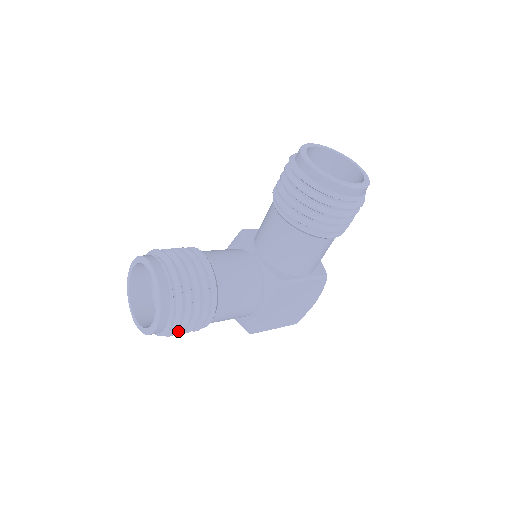
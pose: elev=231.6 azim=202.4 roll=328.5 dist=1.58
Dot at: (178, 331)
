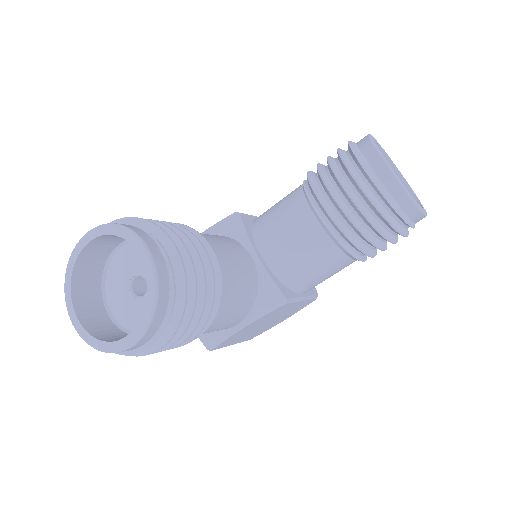
Dot at: occluded
